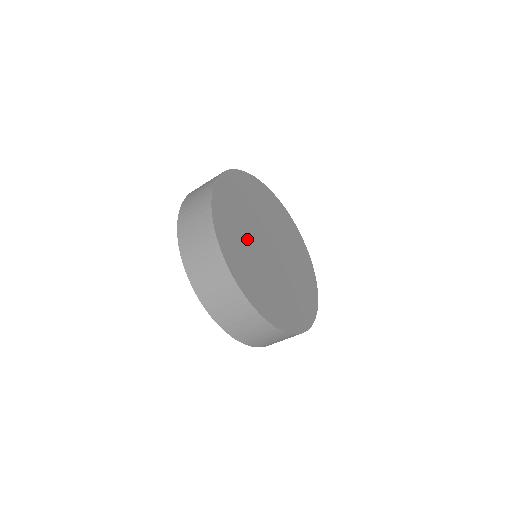
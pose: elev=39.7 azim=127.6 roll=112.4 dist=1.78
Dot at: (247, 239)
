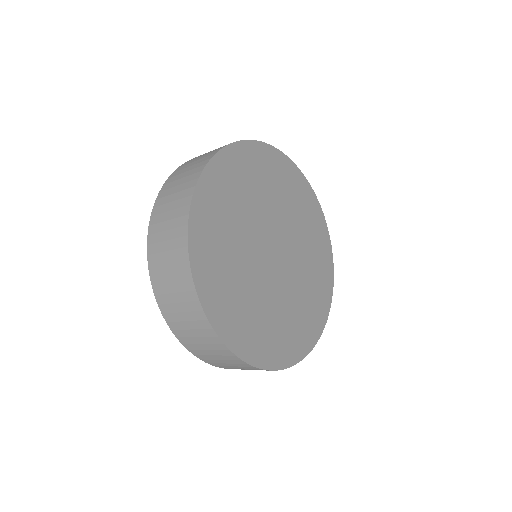
Dot at: (240, 231)
